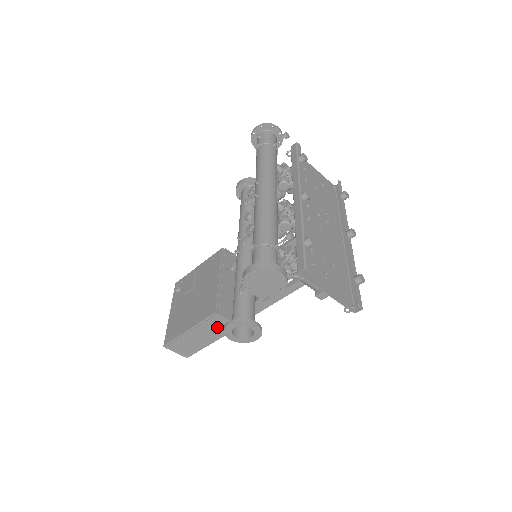
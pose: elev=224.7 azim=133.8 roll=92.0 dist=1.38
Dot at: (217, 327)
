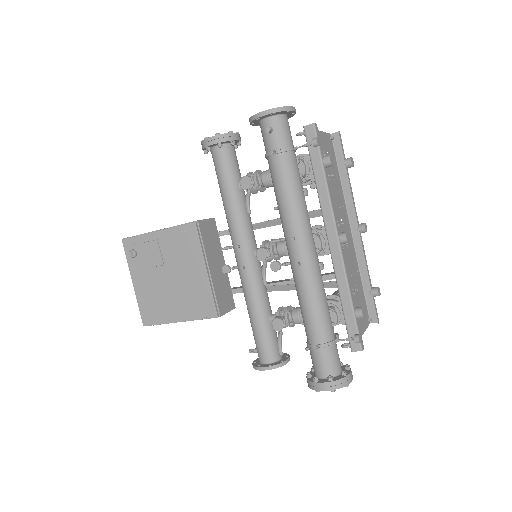
Dot at: occluded
